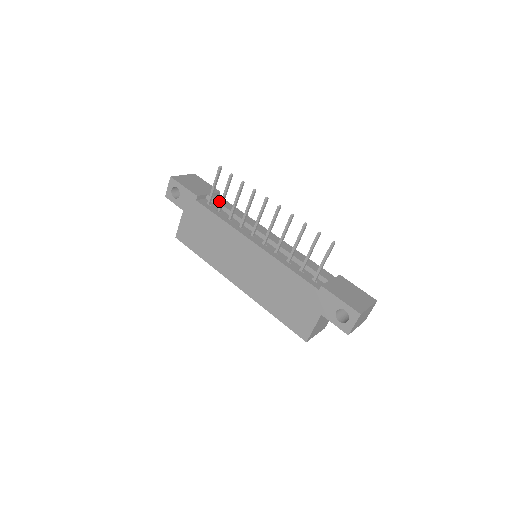
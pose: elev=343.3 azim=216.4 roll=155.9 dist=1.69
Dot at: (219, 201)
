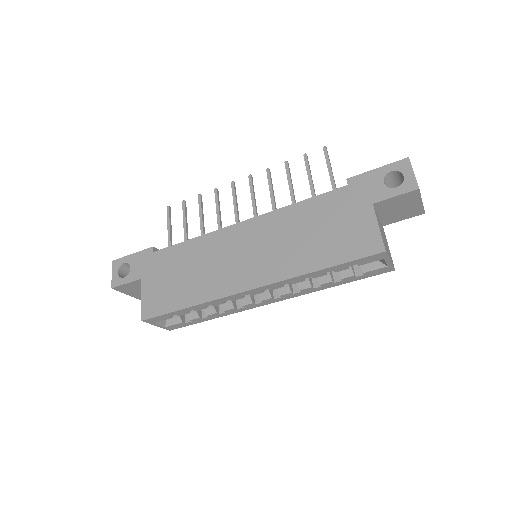
Dot at: occluded
